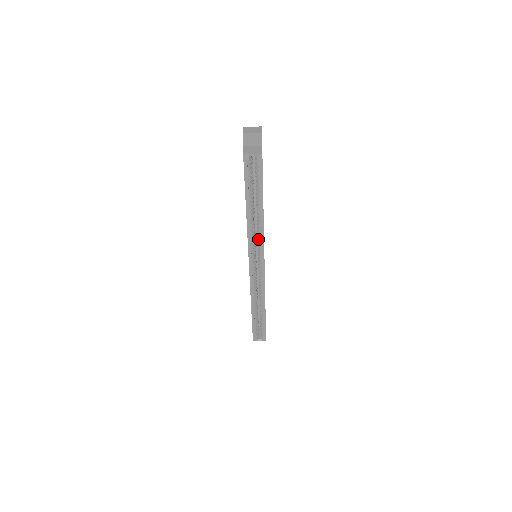
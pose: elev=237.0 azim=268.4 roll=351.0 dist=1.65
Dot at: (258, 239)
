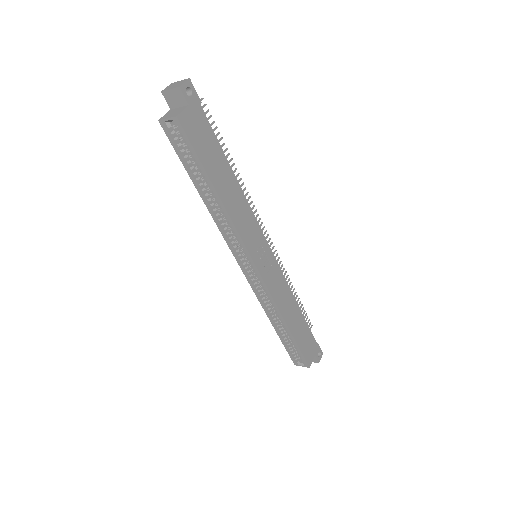
Dot at: occluded
